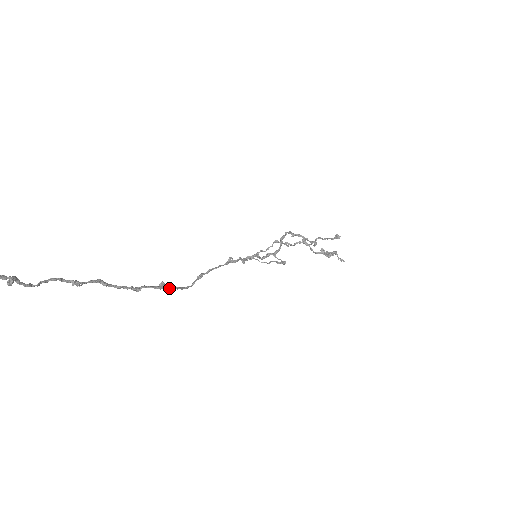
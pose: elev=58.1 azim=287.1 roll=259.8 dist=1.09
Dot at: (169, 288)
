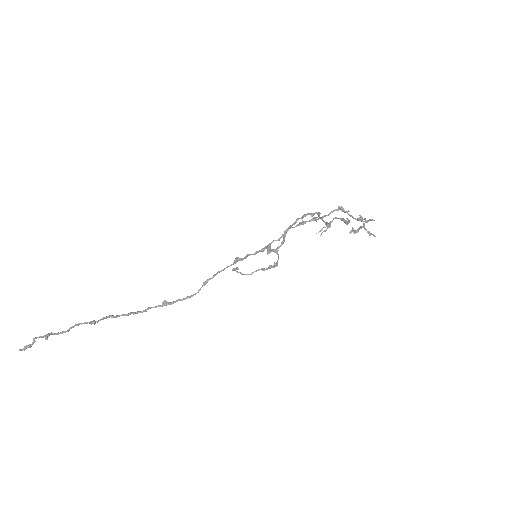
Dot at: (172, 303)
